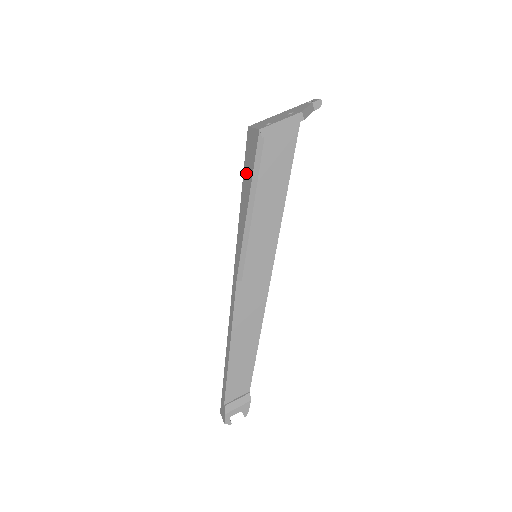
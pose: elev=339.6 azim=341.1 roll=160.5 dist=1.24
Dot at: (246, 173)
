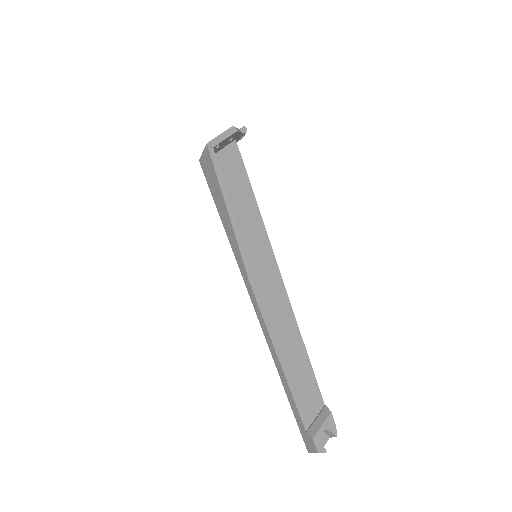
Dot at: (213, 189)
